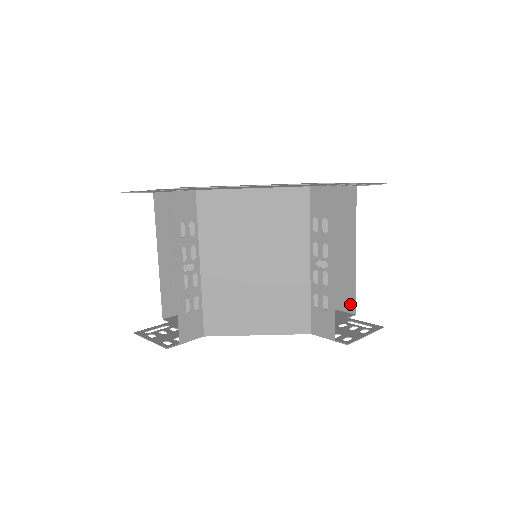
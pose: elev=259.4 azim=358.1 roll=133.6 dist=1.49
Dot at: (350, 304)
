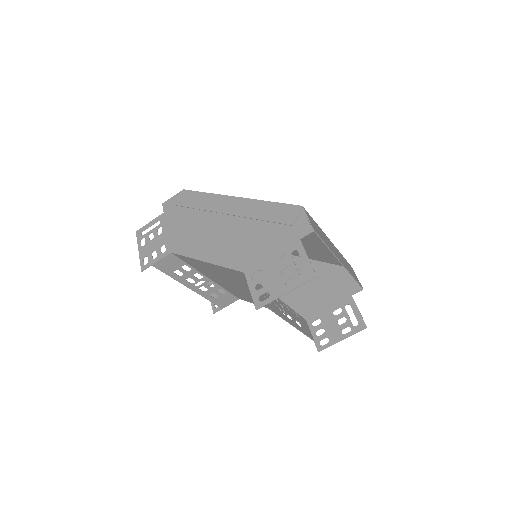
Dot at: occluded
